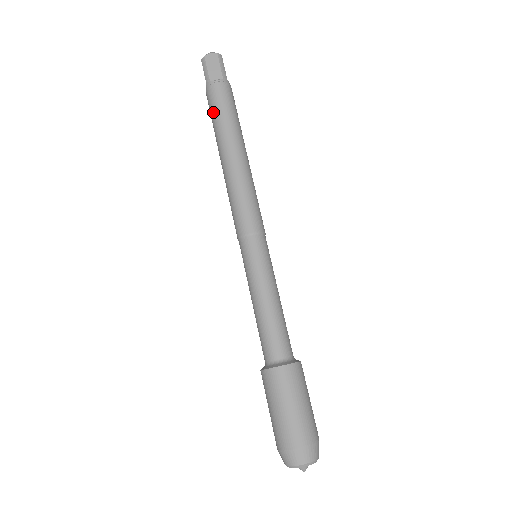
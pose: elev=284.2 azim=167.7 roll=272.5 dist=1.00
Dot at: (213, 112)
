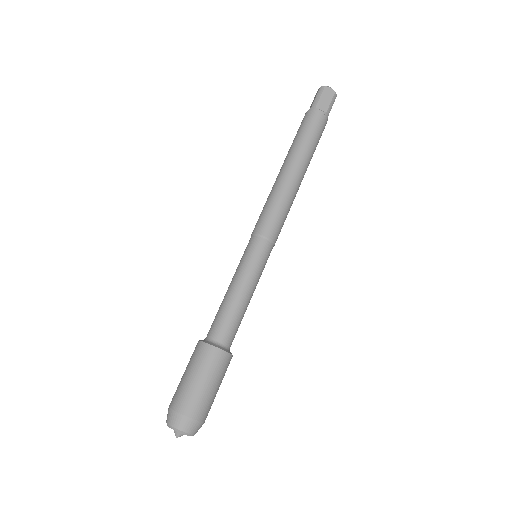
Dot at: (302, 130)
